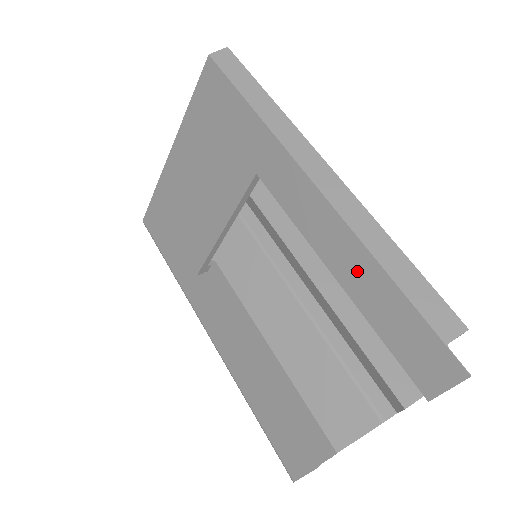
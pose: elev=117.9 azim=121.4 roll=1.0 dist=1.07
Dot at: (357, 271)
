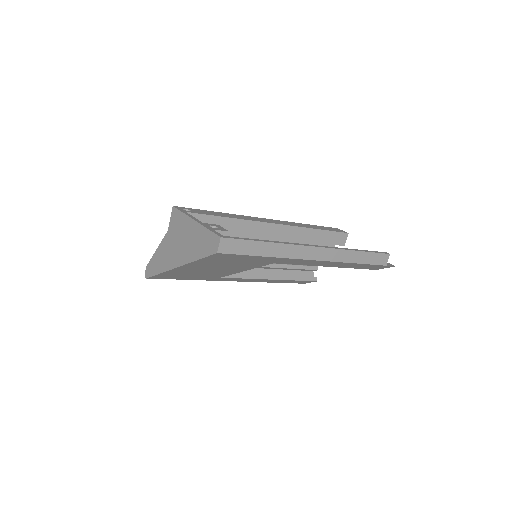
Dot at: (345, 265)
